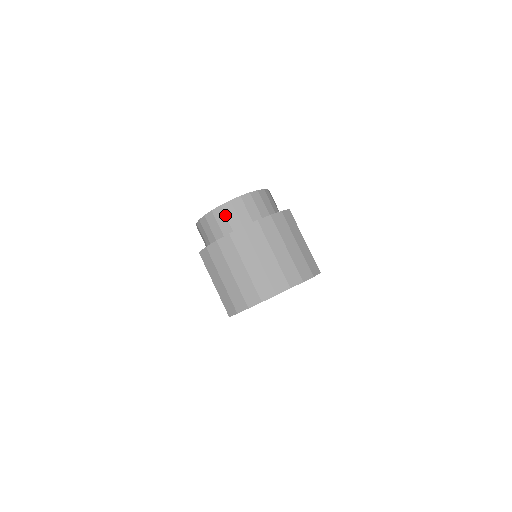
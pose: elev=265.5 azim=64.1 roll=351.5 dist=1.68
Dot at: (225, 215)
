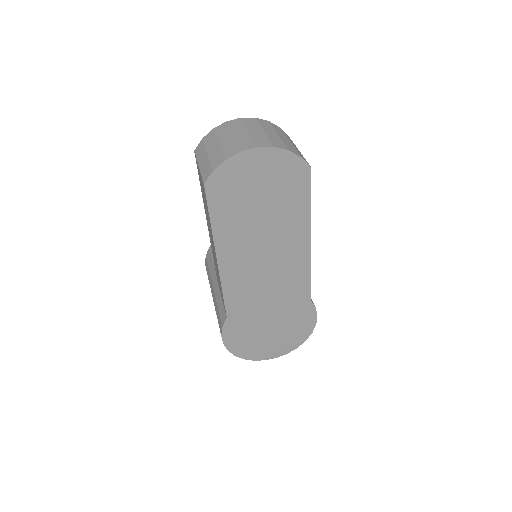
Dot at: occluded
